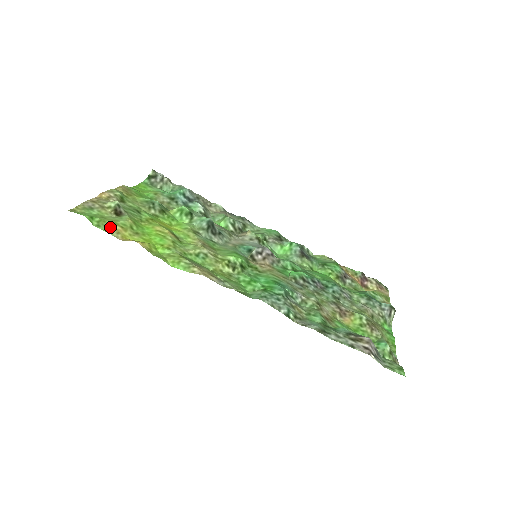
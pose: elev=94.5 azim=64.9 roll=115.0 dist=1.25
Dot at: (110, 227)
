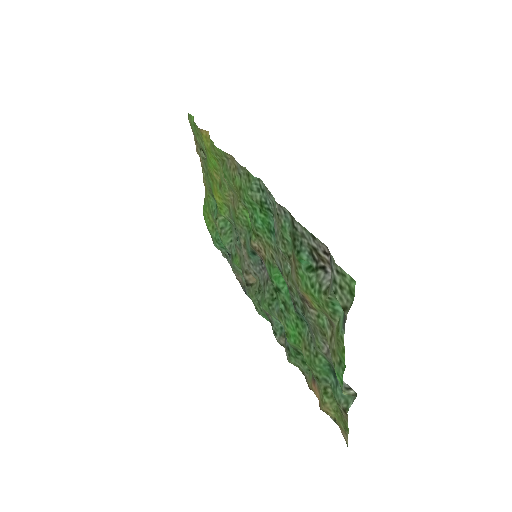
Dot at: (199, 130)
